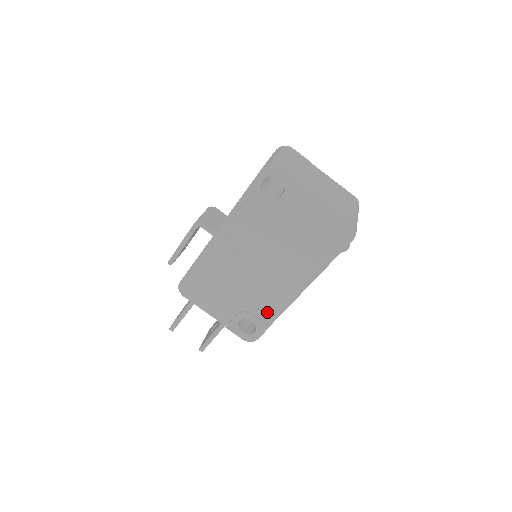
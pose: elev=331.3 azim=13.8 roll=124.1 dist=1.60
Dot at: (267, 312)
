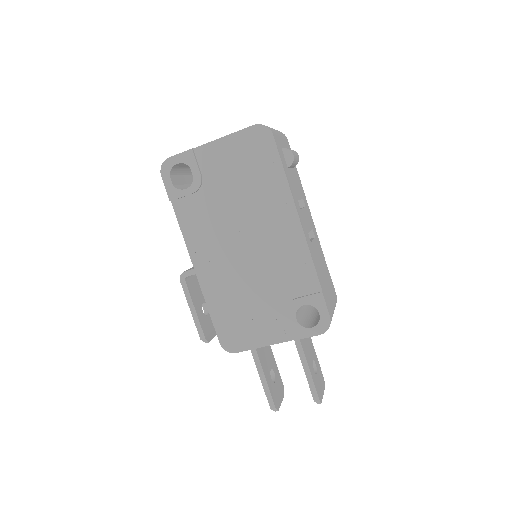
Dot at: (303, 281)
